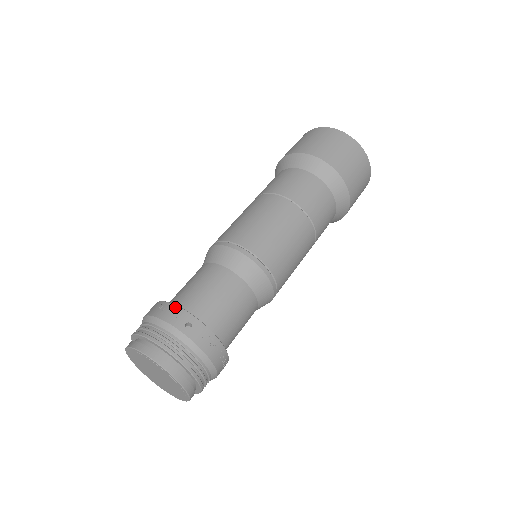
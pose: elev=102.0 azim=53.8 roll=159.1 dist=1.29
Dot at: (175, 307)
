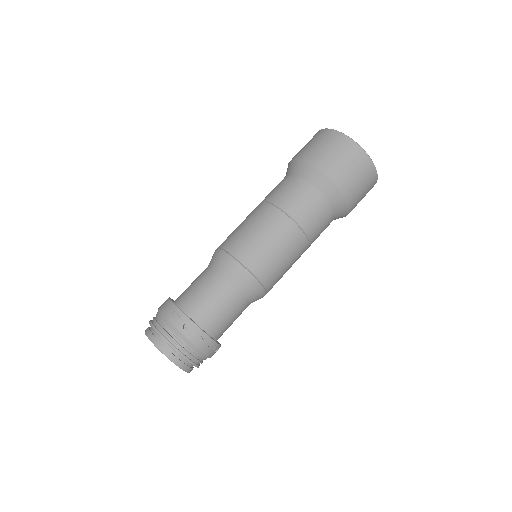
Dot at: (177, 309)
